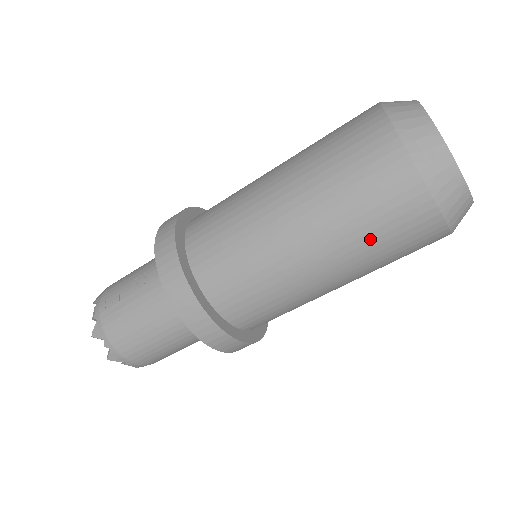
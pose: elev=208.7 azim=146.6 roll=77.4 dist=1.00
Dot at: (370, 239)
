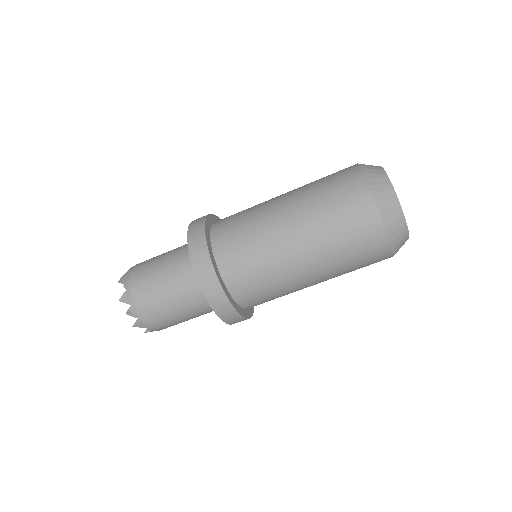
Dot at: (330, 219)
